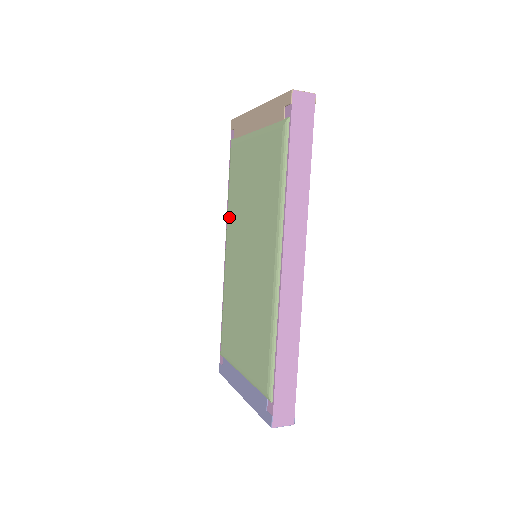
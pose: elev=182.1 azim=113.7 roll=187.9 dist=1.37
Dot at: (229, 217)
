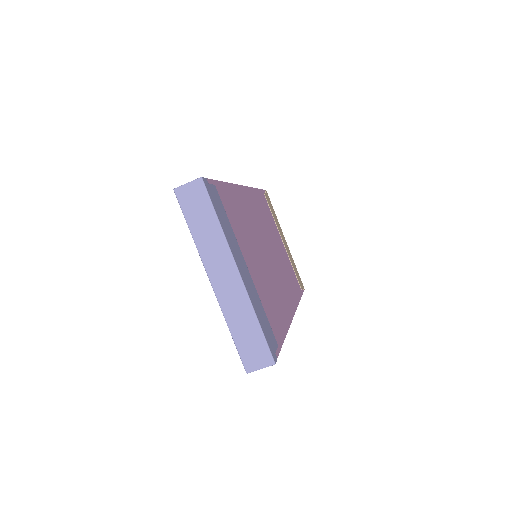
Dot at: occluded
